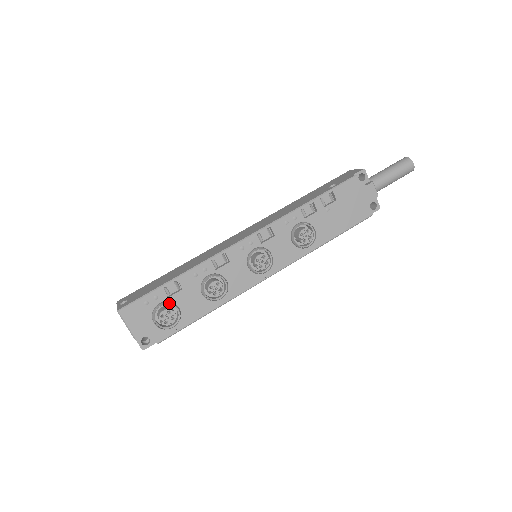
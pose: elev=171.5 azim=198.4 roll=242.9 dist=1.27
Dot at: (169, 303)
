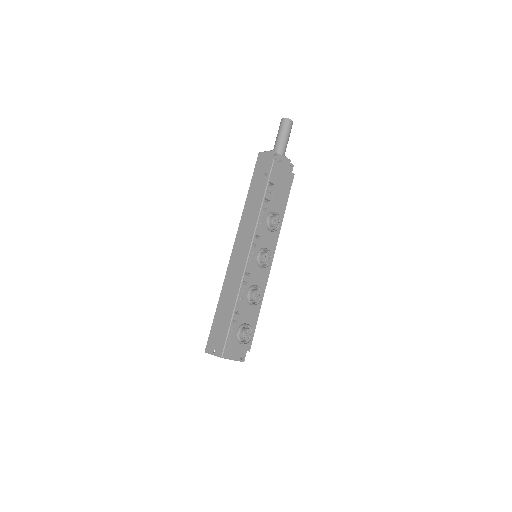
Dot at: (242, 327)
